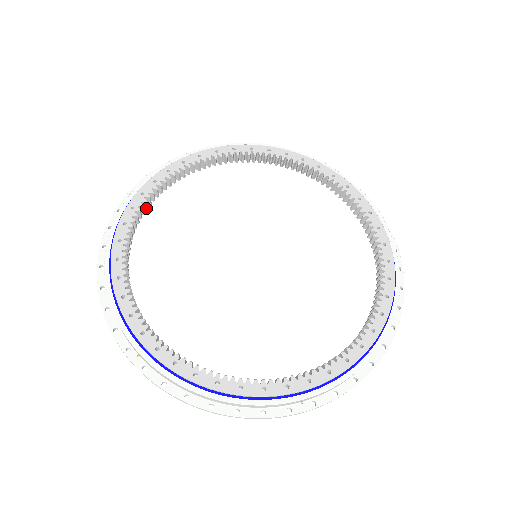
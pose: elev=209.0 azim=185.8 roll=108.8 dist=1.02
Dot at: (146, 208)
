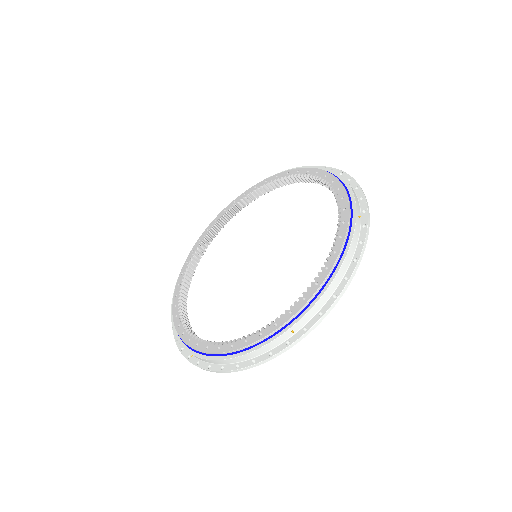
Dot at: (246, 204)
